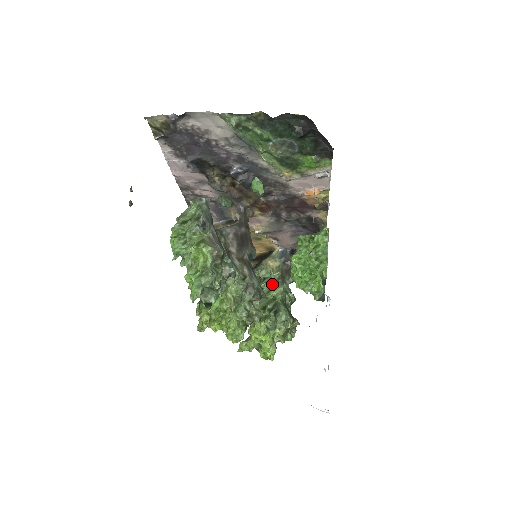
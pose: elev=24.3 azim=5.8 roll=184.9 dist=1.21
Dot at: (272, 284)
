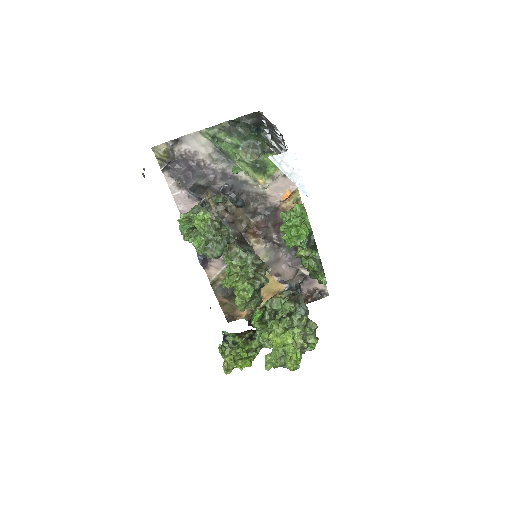
Dot at: (283, 304)
